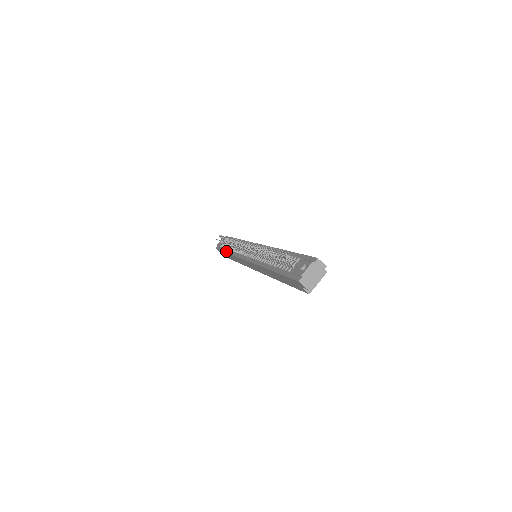
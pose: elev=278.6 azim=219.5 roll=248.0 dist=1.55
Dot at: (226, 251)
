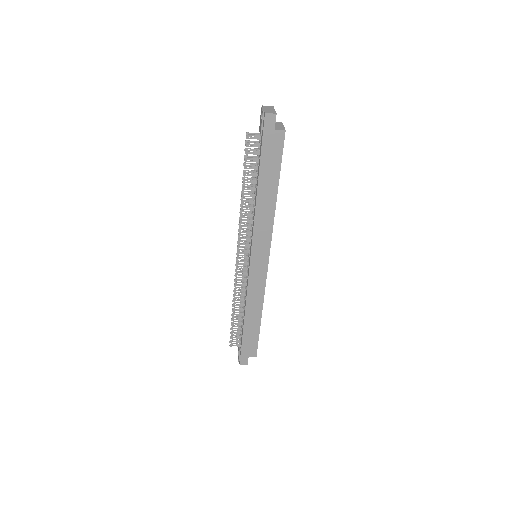
Dot at: (243, 325)
